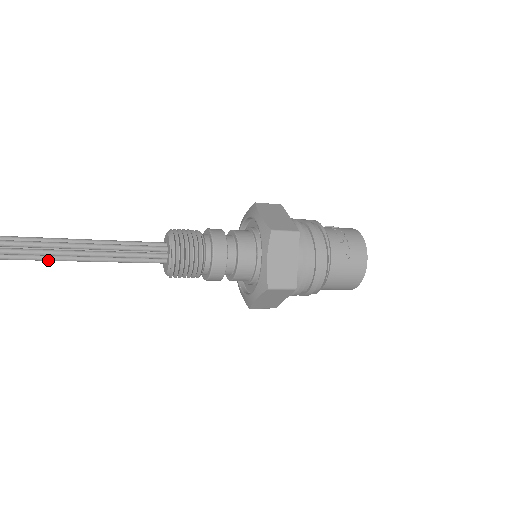
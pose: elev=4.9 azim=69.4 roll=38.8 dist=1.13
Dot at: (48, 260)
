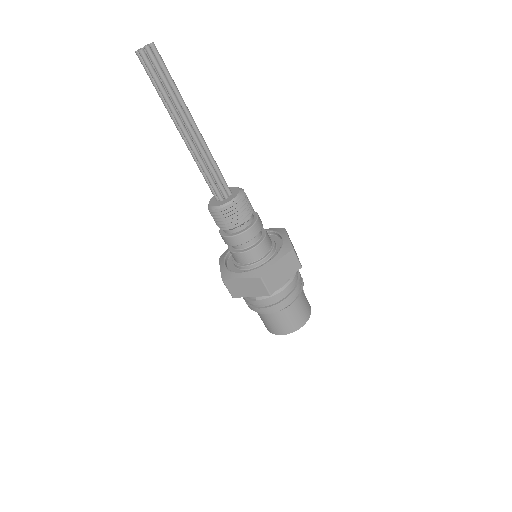
Dot at: (184, 116)
